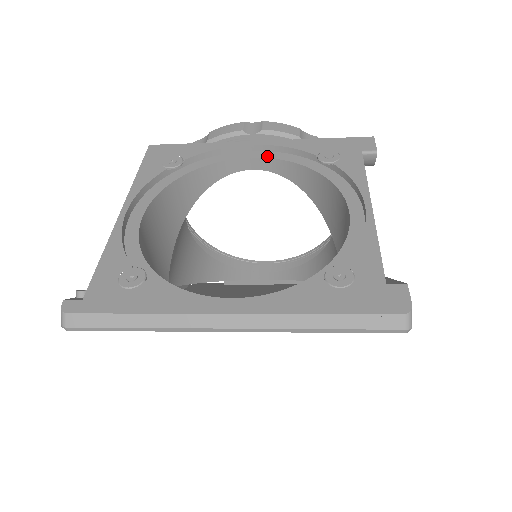
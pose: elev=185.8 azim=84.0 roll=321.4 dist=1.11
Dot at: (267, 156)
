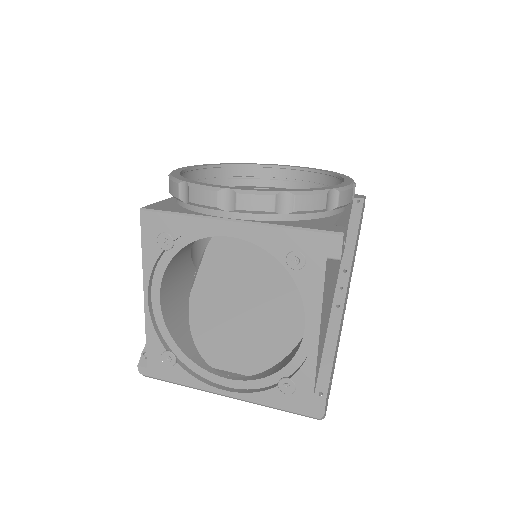
Dot at: (244, 237)
